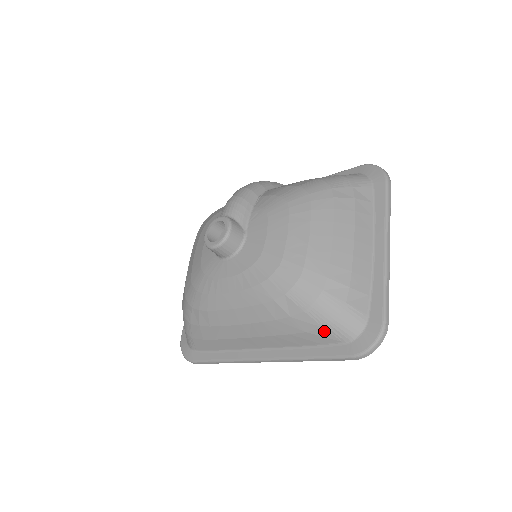
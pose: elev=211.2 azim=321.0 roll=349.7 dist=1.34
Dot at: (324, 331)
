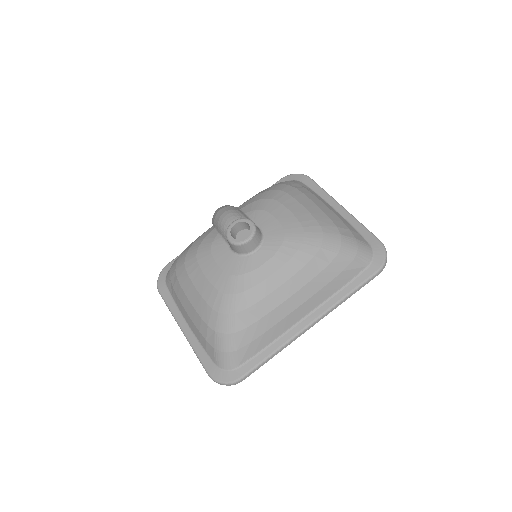
Dot at: (354, 263)
